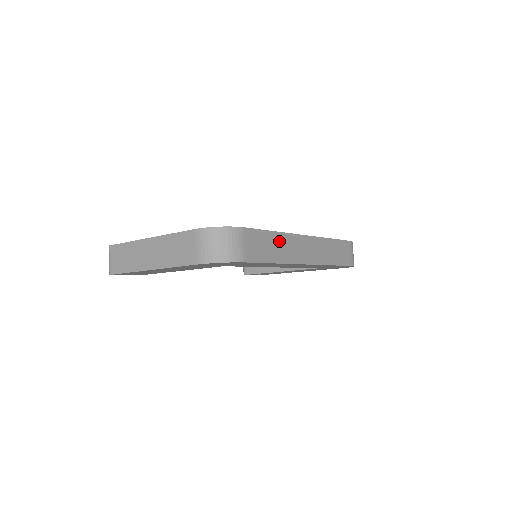
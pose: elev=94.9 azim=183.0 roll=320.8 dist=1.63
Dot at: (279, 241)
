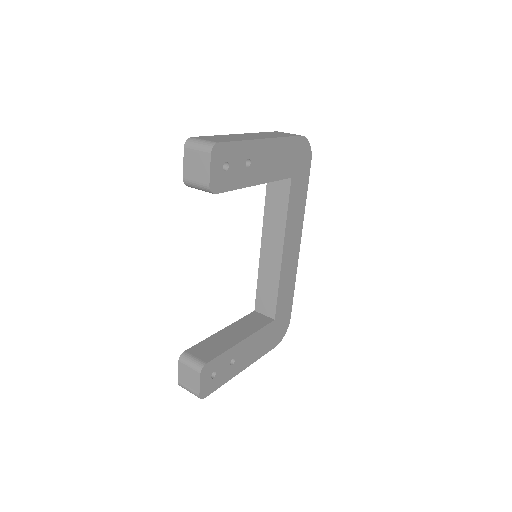
Dot at: occluded
